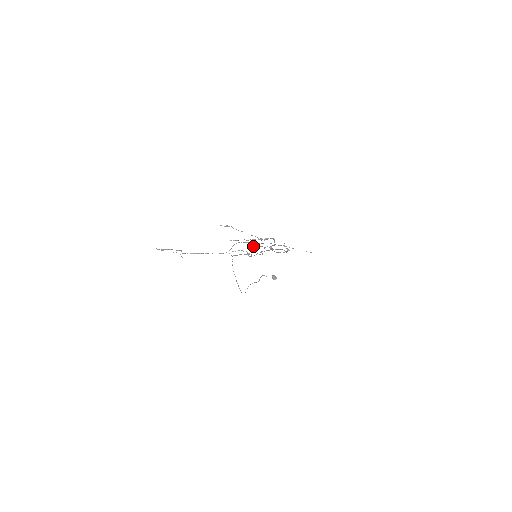
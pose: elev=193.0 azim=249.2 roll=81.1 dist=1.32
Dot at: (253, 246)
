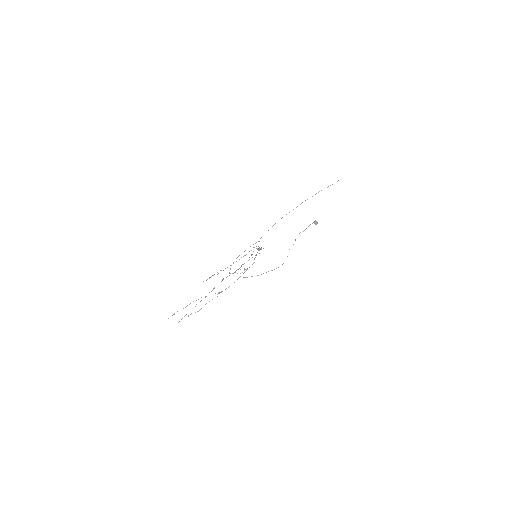
Dot at: (197, 311)
